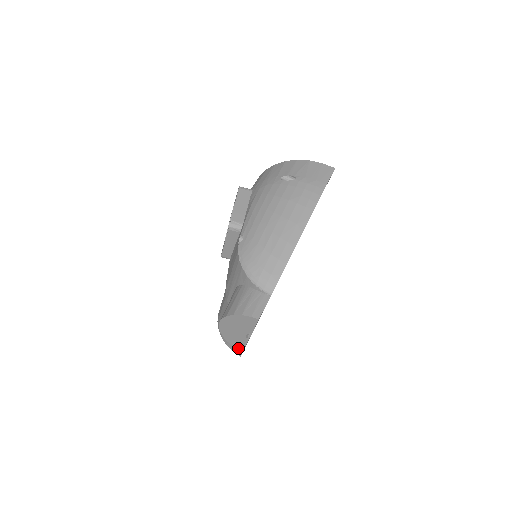
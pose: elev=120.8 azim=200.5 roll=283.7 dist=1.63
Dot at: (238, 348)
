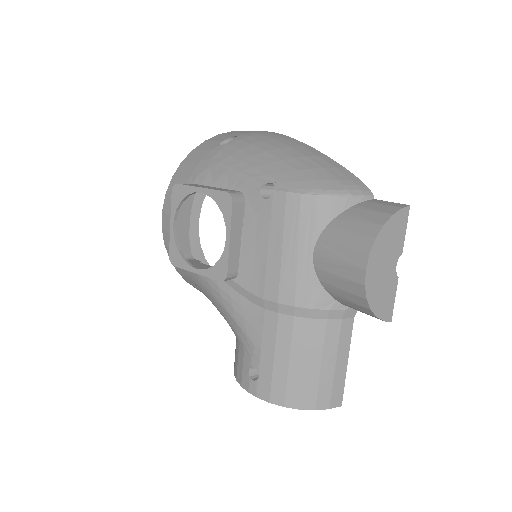
Dot at: (386, 317)
